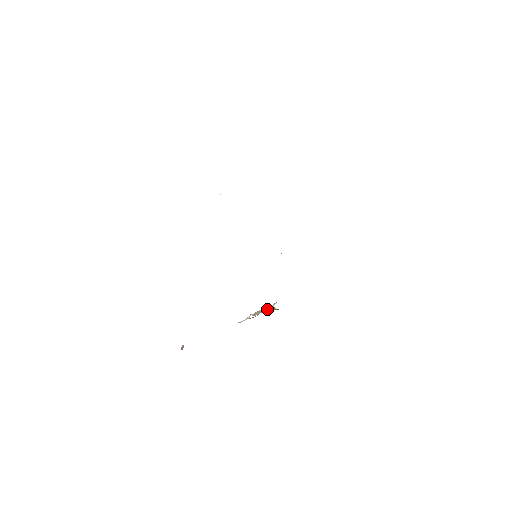
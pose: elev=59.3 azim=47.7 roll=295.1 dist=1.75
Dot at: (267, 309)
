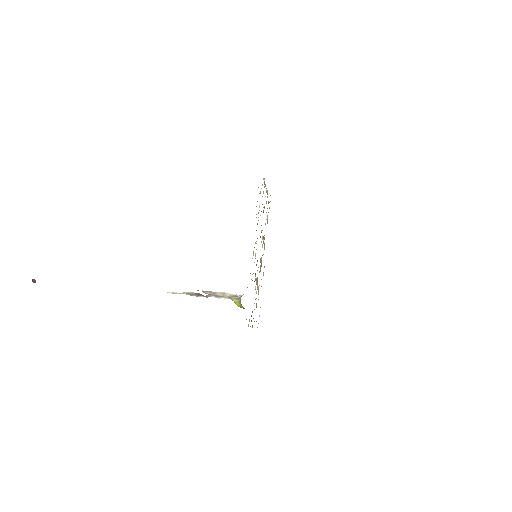
Dot at: (227, 295)
